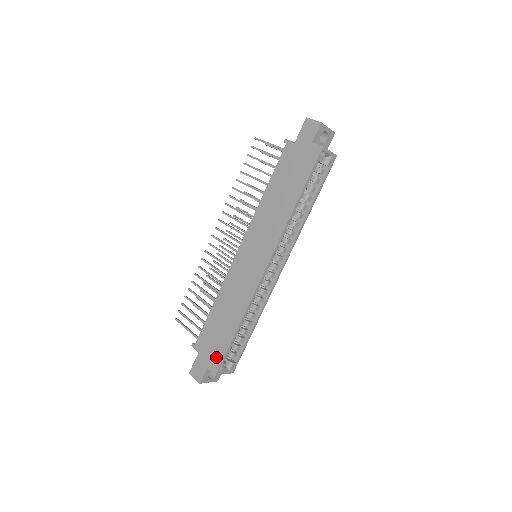
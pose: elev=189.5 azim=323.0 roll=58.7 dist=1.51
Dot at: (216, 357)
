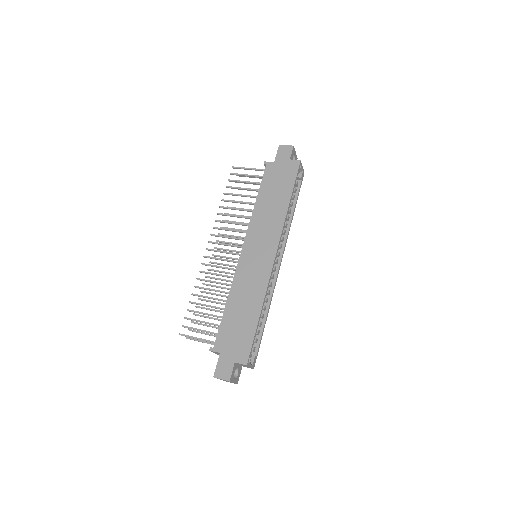
Dot at: (243, 348)
